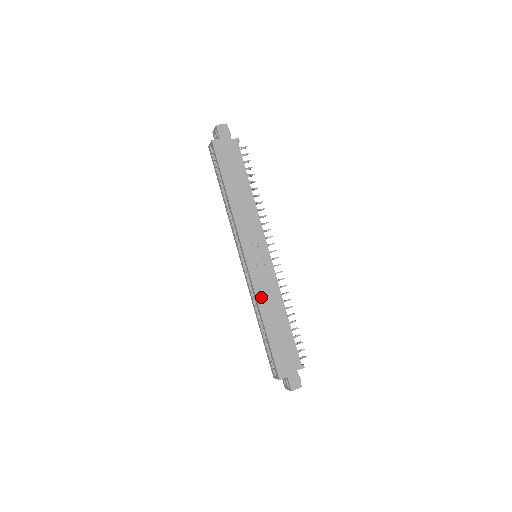
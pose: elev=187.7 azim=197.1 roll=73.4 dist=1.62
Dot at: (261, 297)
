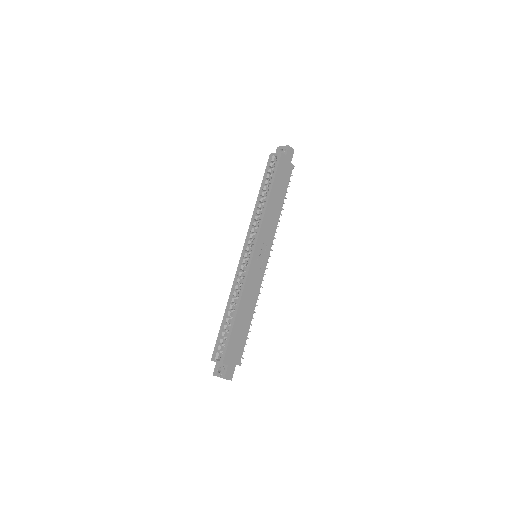
Dot at: (247, 289)
